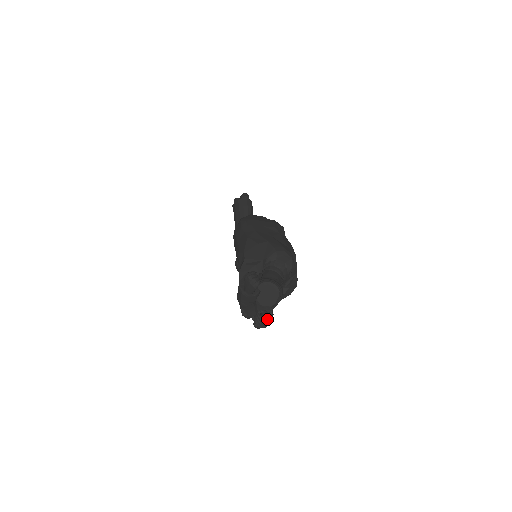
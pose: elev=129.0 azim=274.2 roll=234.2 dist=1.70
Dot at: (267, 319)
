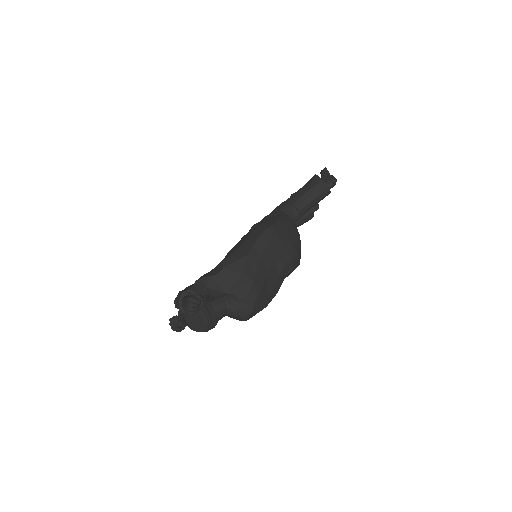
Dot at: (181, 329)
